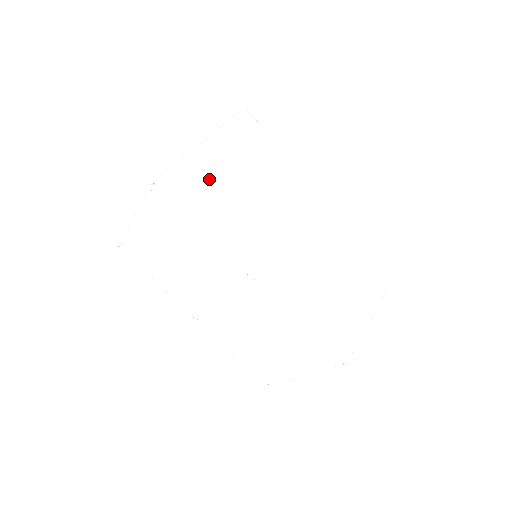
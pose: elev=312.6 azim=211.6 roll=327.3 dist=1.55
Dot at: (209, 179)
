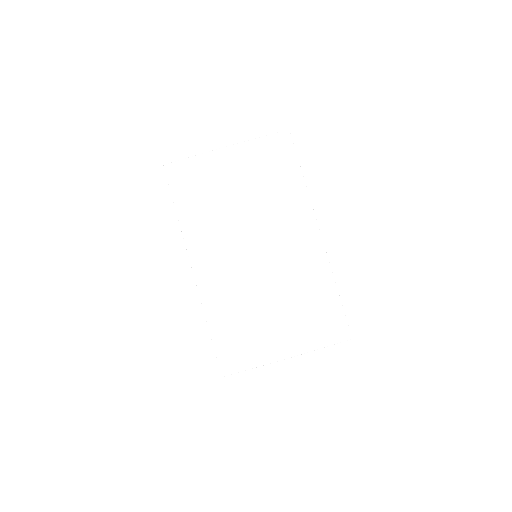
Dot at: (208, 180)
